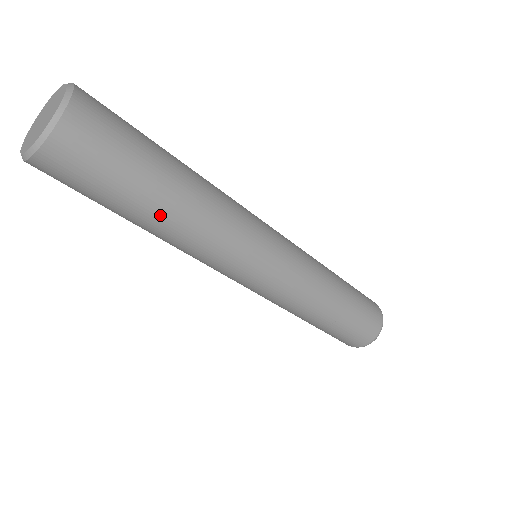
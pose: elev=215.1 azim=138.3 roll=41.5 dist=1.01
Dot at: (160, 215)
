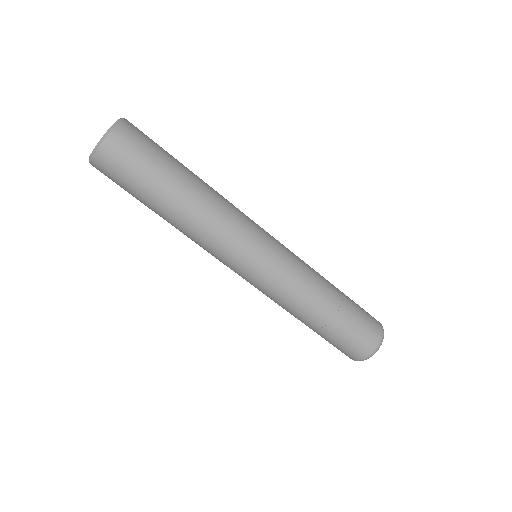
Dot at: (176, 198)
